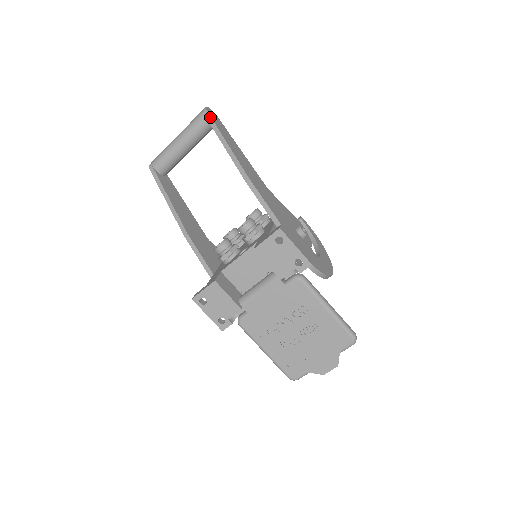
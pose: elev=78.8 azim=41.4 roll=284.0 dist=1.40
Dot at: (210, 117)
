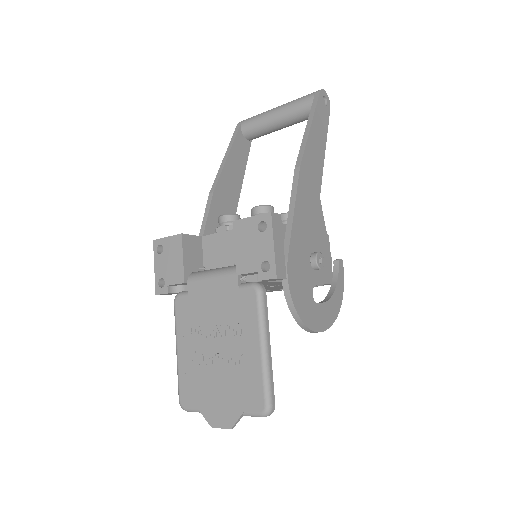
Dot at: (317, 98)
